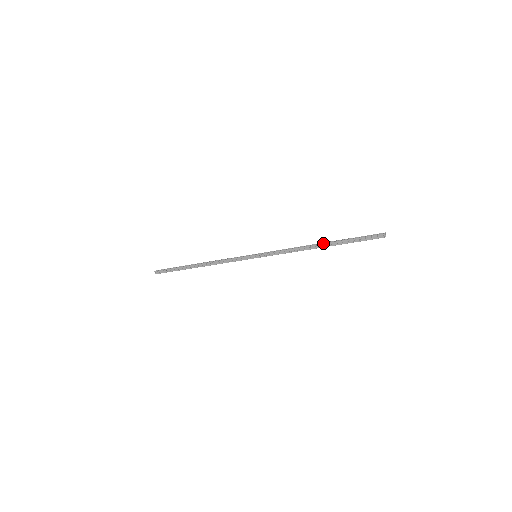
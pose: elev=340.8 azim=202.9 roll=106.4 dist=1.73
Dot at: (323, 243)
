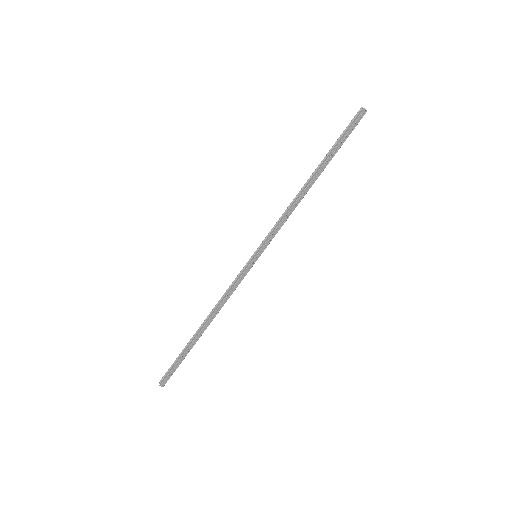
Dot at: (314, 176)
